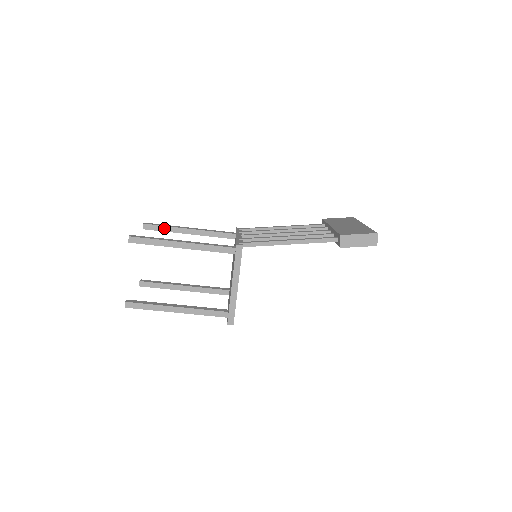
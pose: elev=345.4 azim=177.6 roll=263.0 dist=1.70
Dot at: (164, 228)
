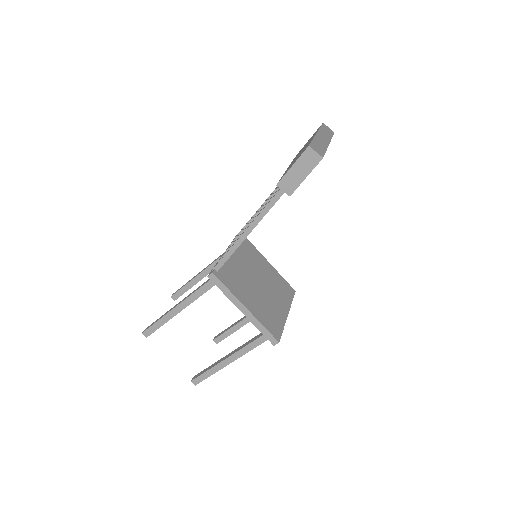
Dot at: (186, 288)
